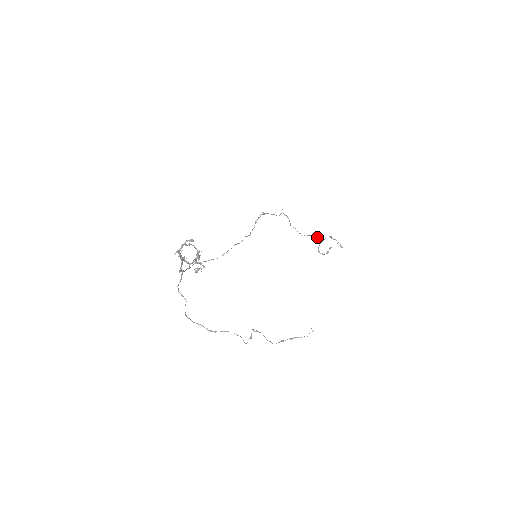
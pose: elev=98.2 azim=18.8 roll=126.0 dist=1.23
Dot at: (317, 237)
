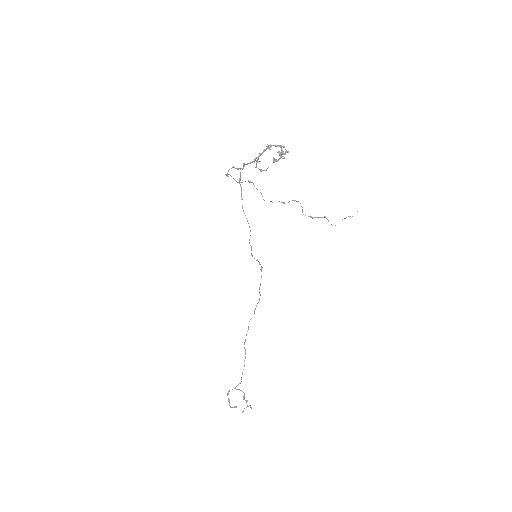
Dot at: (242, 373)
